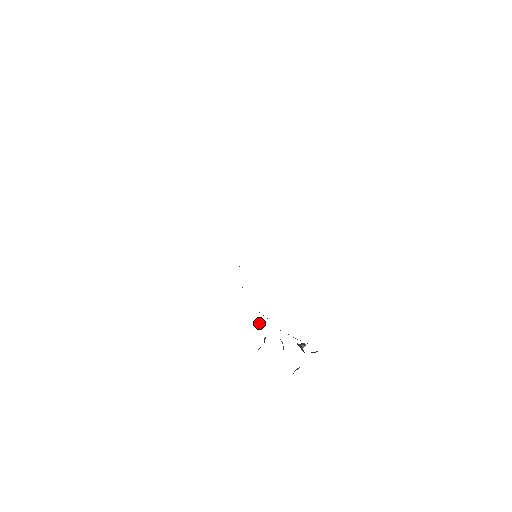
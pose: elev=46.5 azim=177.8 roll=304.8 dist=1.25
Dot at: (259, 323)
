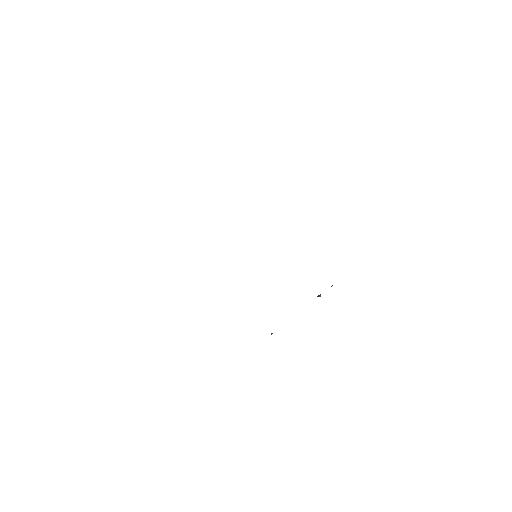
Dot at: (272, 333)
